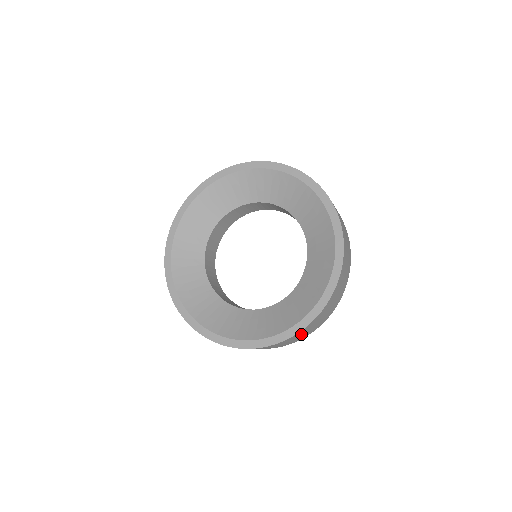
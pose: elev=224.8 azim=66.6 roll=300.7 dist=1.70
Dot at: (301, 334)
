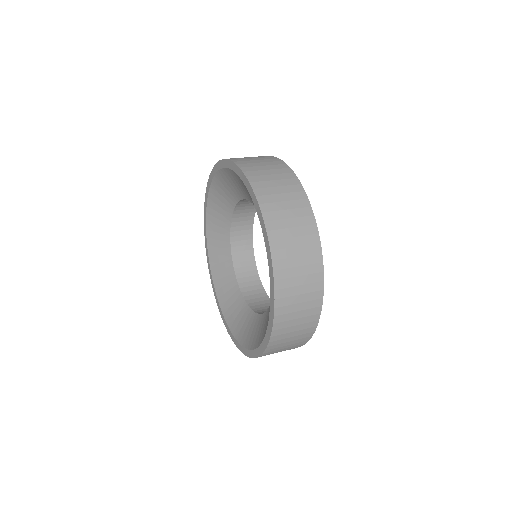
Dot at: (292, 312)
